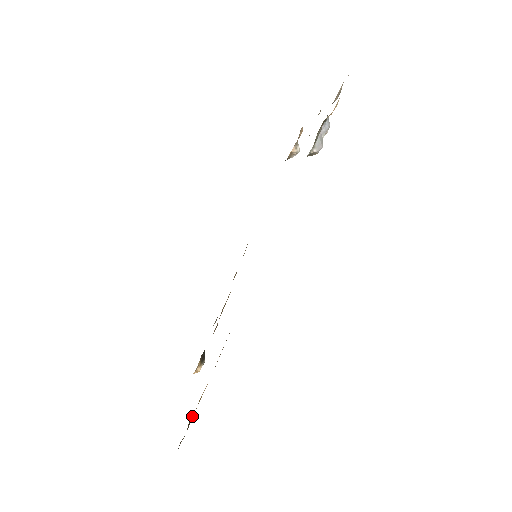
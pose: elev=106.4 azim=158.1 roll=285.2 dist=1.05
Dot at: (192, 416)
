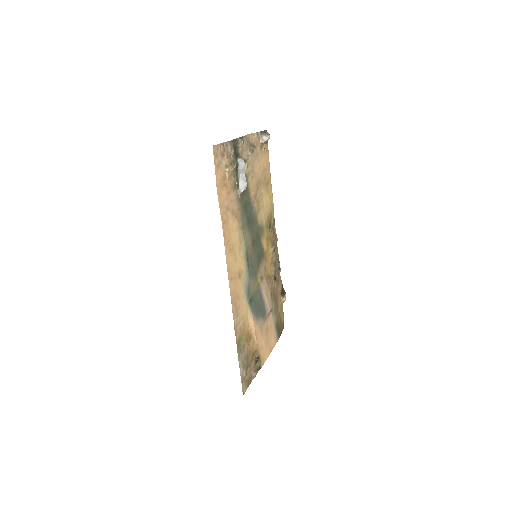
Dot at: (257, 356)
